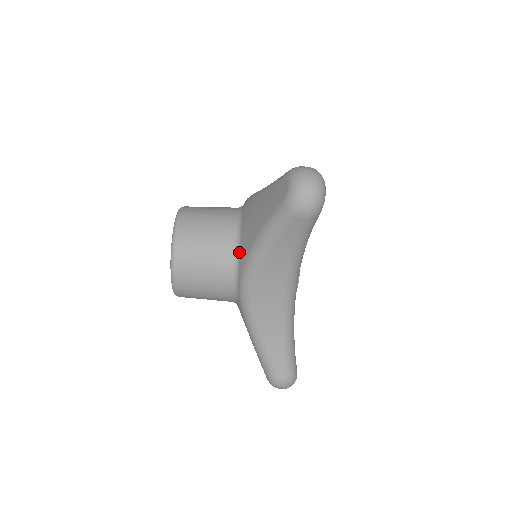
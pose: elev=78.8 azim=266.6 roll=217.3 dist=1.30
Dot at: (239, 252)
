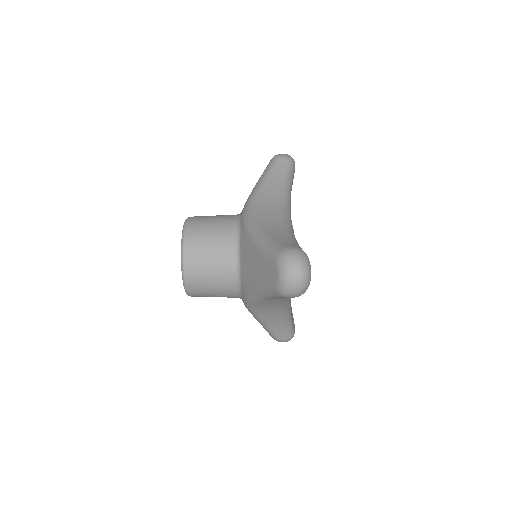
Dot at: (240, 281)
